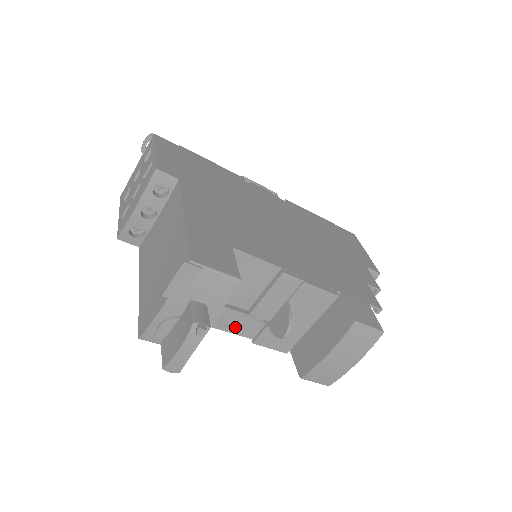
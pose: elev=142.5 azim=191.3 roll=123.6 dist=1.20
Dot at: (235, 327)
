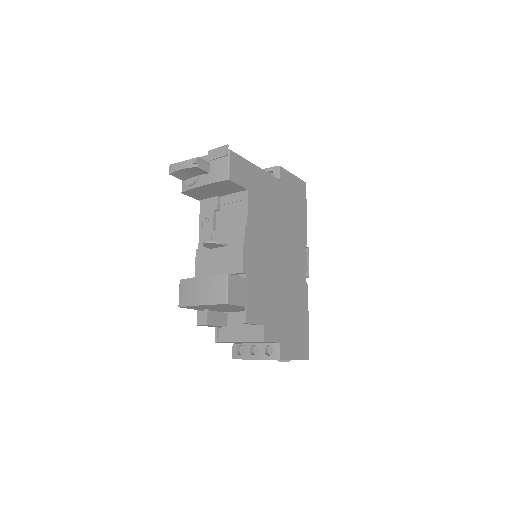
Dot at: (203, 231)
